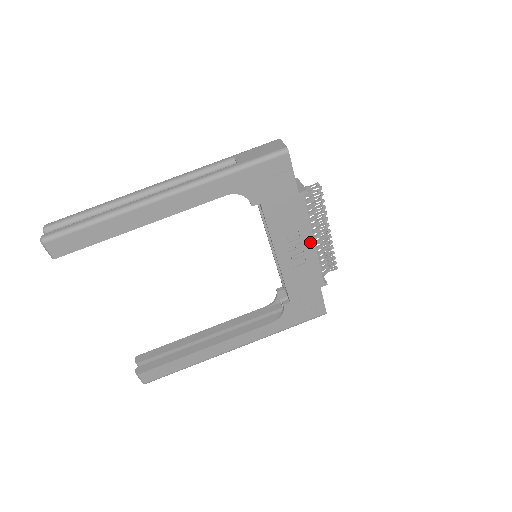
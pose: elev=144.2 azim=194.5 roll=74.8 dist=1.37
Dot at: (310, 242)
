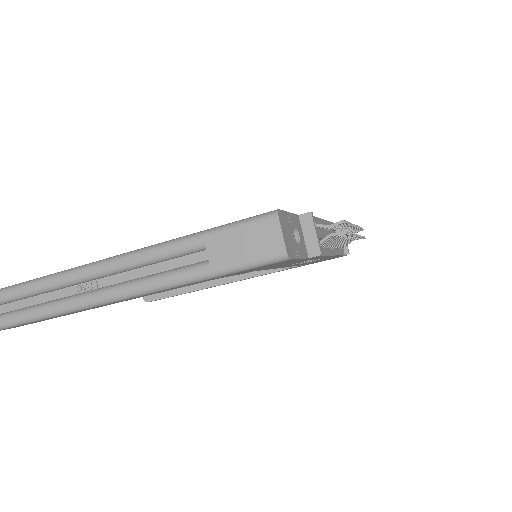
Dot at: occluded
